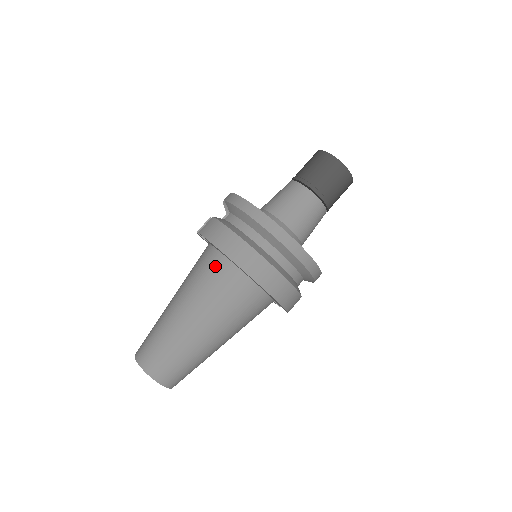
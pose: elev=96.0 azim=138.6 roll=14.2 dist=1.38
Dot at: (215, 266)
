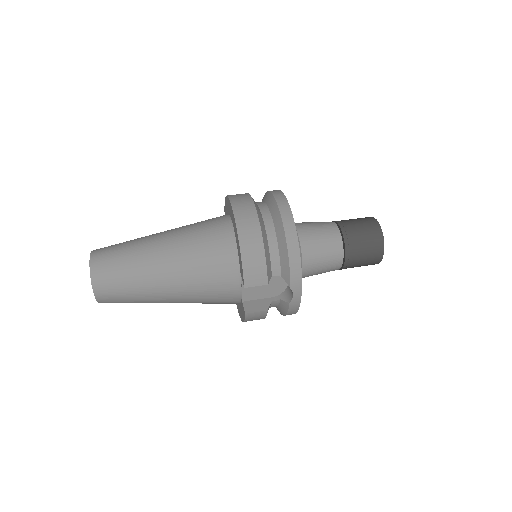
Dot at: occluded
